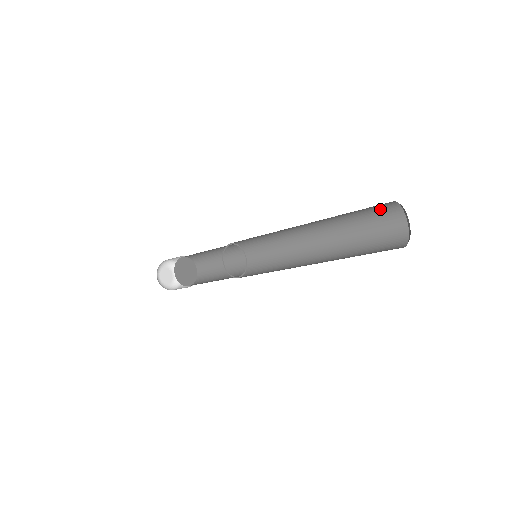
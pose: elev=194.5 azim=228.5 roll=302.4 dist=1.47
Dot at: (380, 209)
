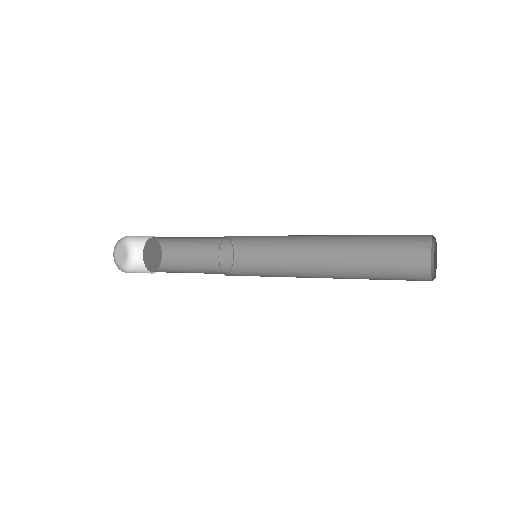
Dot at: (410, 248)
